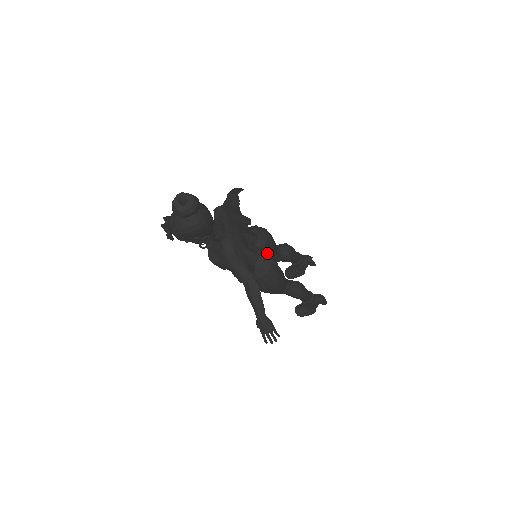
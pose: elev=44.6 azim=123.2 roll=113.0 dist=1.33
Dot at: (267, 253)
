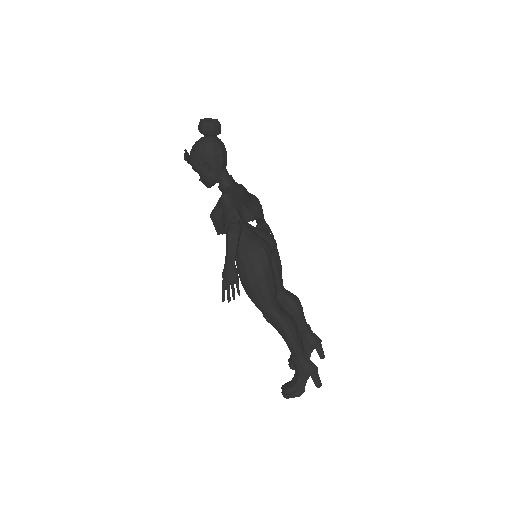
Dot at: (265, 240)
